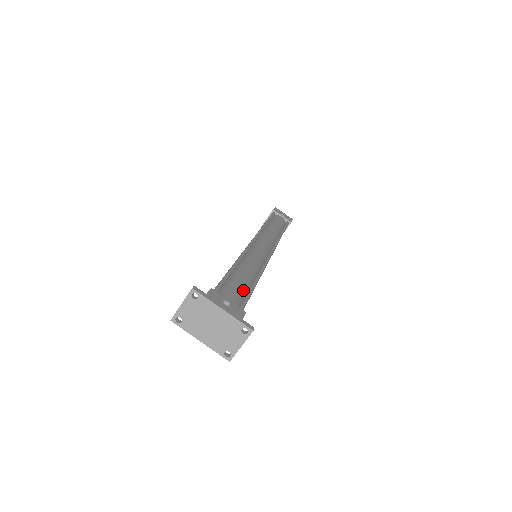
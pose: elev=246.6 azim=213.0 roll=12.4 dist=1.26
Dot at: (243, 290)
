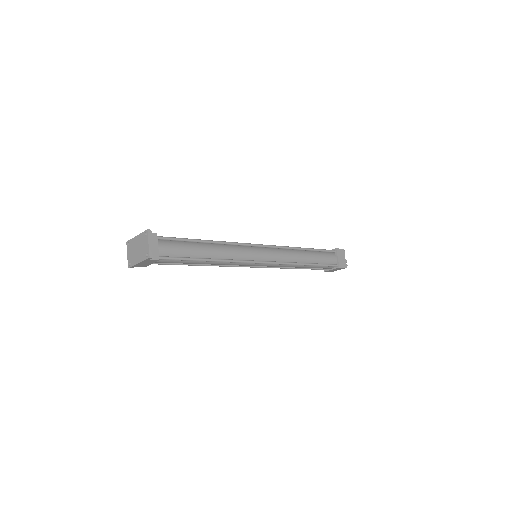
Dot at: occluded
